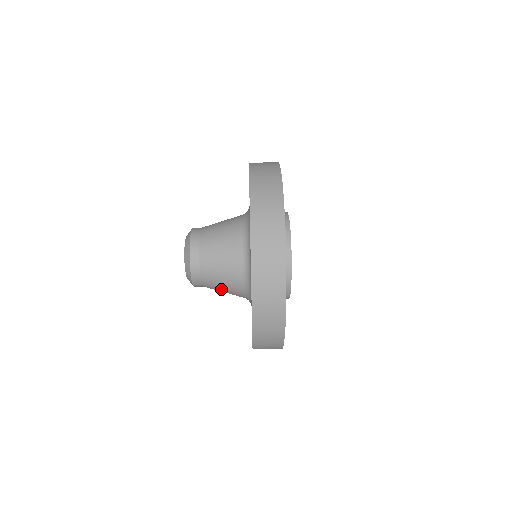
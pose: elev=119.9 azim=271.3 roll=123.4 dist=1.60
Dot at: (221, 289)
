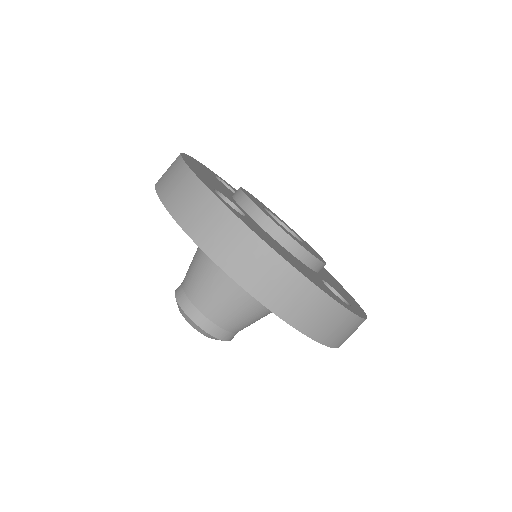
Dot at: occluded
